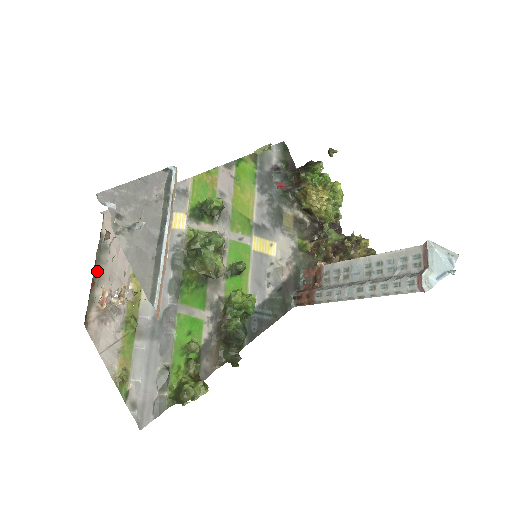
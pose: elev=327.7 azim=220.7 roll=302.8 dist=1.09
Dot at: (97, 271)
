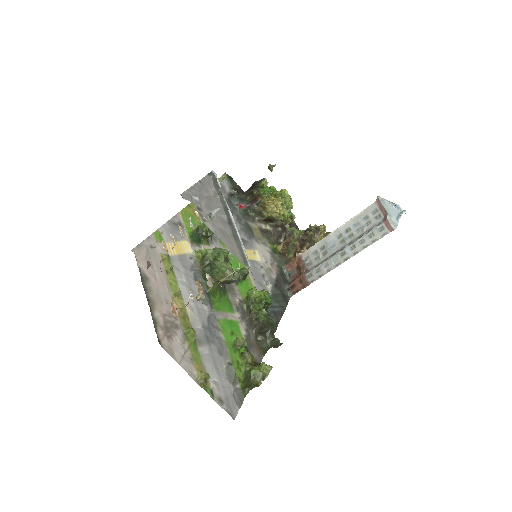
Dot at: (148, 298)
